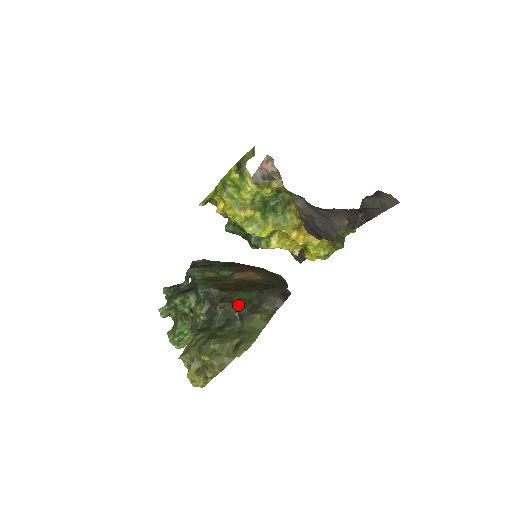
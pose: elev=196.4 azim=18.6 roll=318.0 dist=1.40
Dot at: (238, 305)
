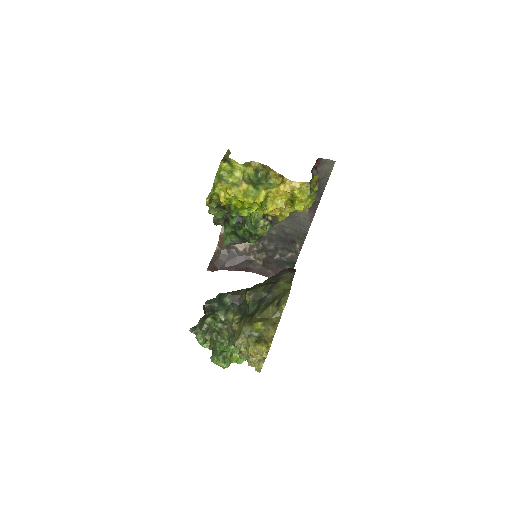
Dot at: (262, 287)
